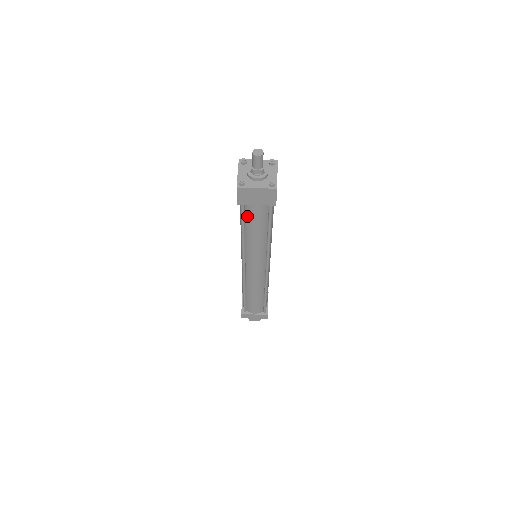
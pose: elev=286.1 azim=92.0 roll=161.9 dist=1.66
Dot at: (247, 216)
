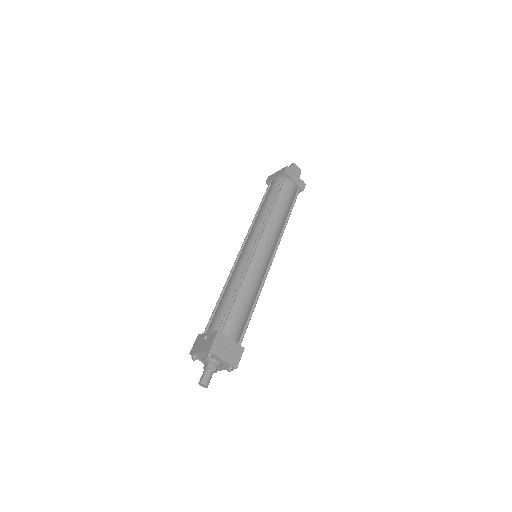
Dot at: occluded
